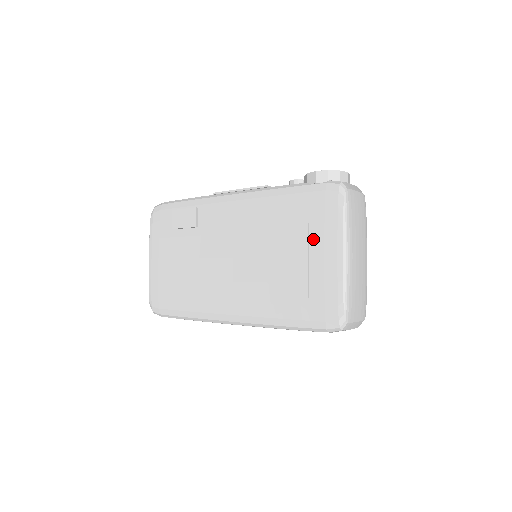
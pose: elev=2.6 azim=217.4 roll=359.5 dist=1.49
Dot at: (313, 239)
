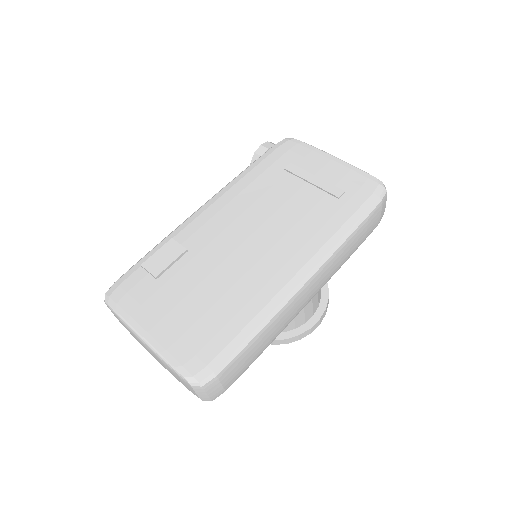
Dot at: (305, 167)
